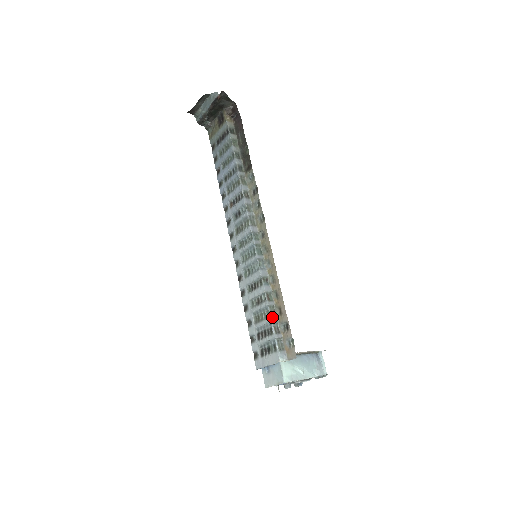
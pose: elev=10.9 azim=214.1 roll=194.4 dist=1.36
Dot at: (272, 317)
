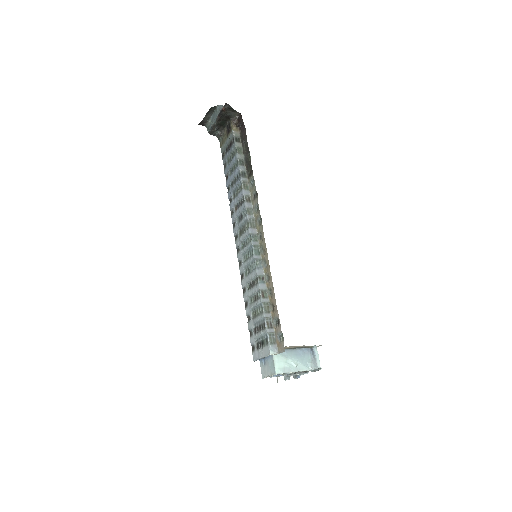
Dot at: (265, 313)
